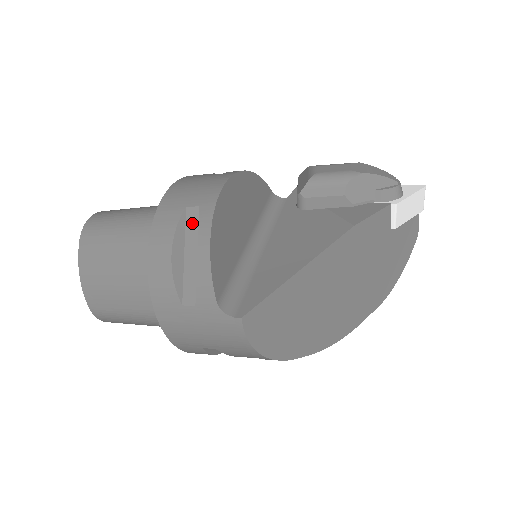
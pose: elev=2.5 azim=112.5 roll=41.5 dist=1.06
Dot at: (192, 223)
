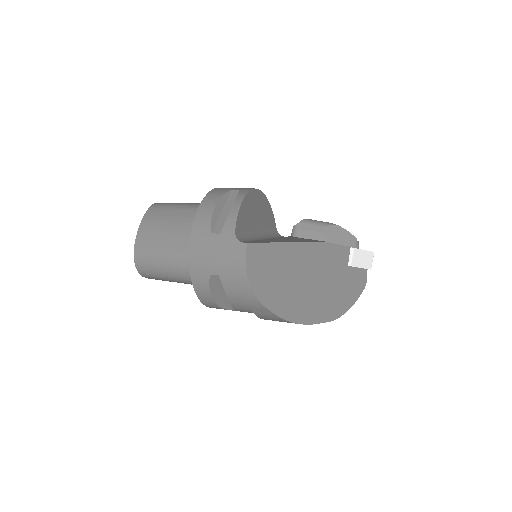
Dot at: (232, 197)
